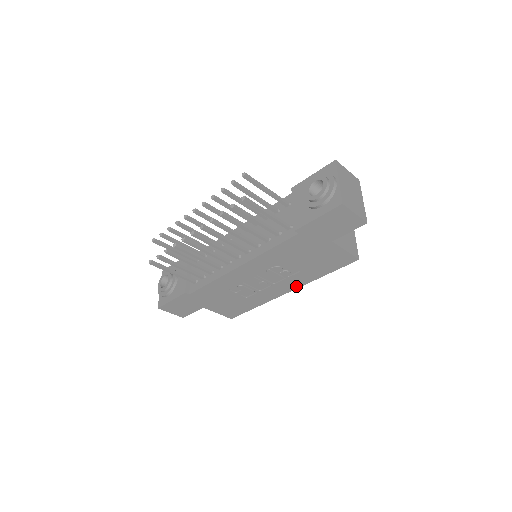
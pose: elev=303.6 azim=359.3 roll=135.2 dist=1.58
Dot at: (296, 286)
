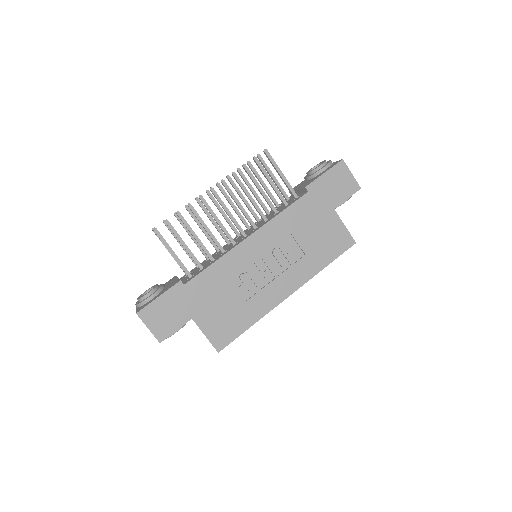
Dot at: (298, 284)
